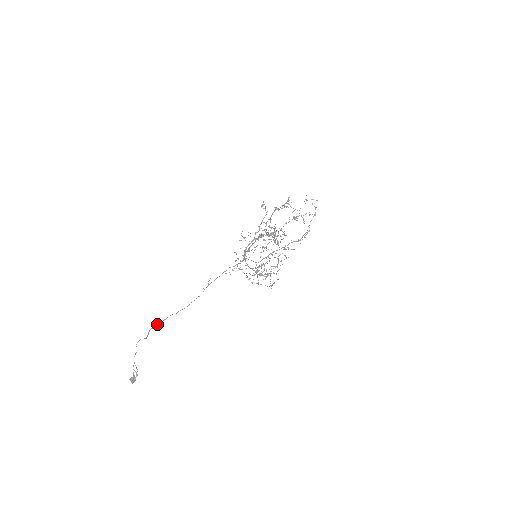
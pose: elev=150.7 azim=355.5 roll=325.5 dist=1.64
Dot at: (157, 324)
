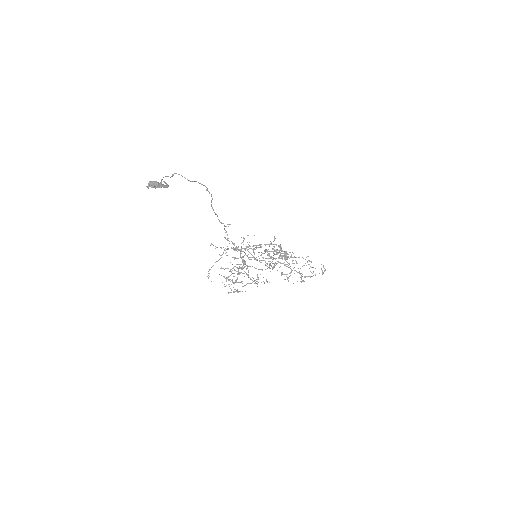
Dot at: (205, 186)
